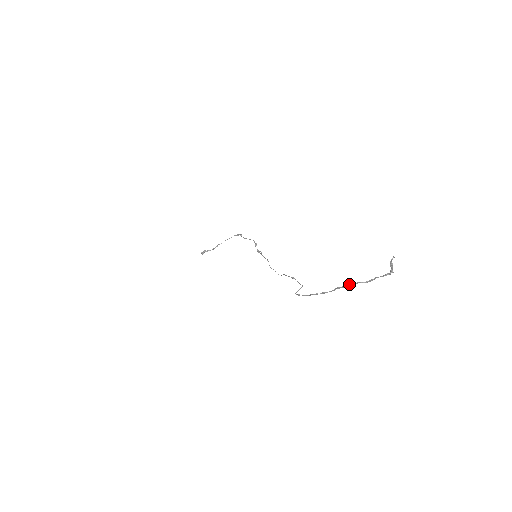
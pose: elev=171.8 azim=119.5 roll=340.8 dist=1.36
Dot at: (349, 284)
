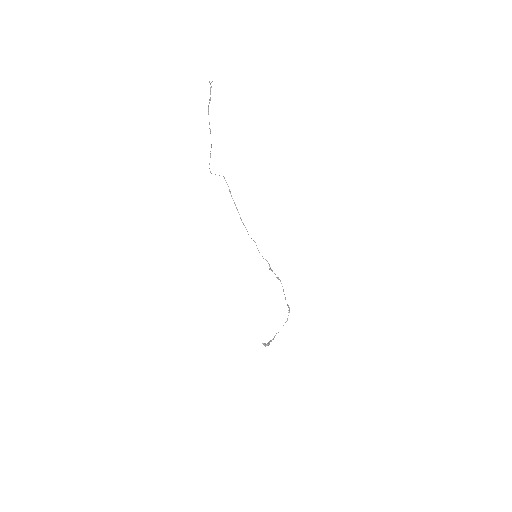
Dot at: occluded
